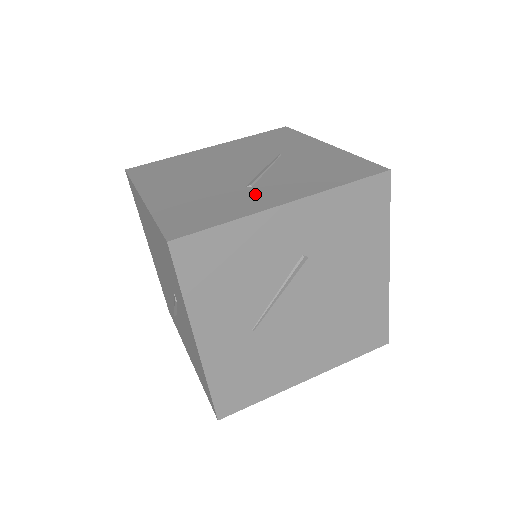
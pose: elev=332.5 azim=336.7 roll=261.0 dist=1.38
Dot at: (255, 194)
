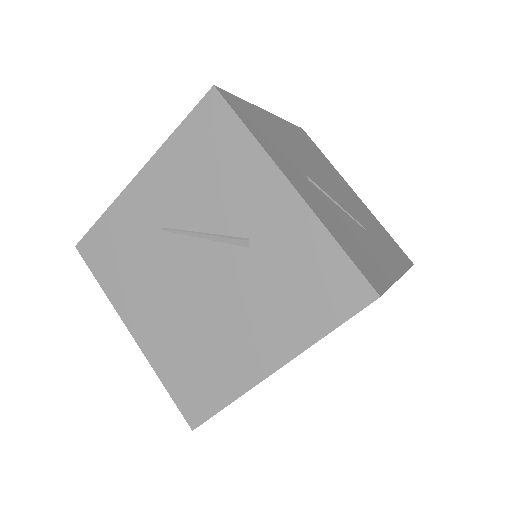
Dot at: (297, 173)
